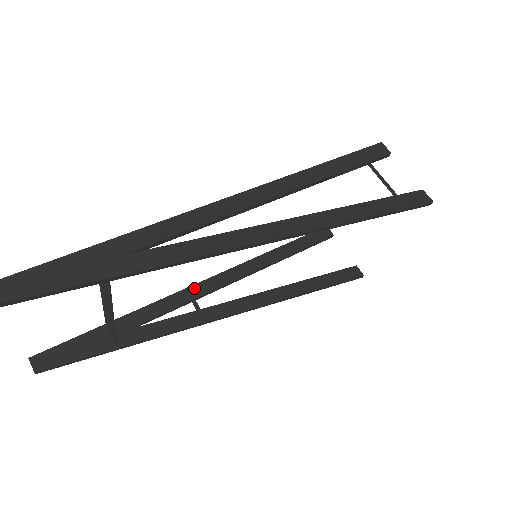
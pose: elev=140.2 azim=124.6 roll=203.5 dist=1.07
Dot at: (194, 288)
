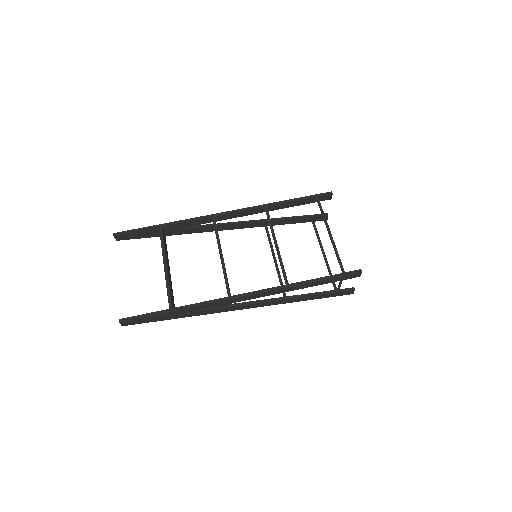
Dot at: (218, 217)
